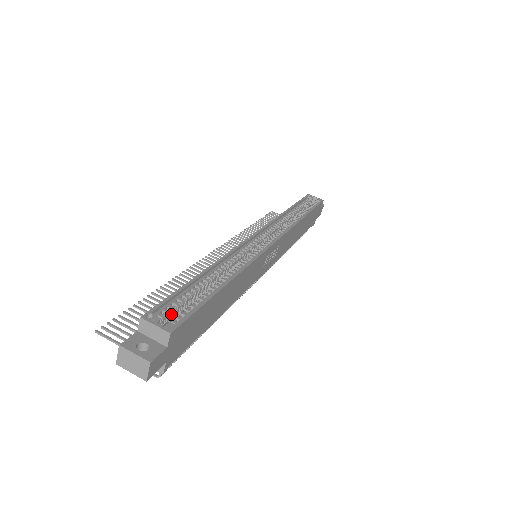
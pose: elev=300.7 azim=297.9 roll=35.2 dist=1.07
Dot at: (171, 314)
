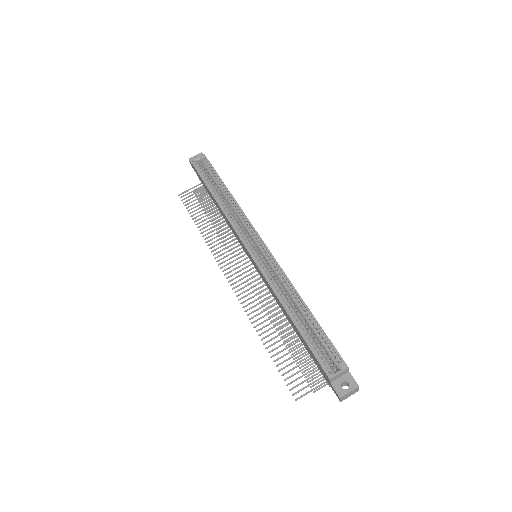
Dot at: (325, 357)
